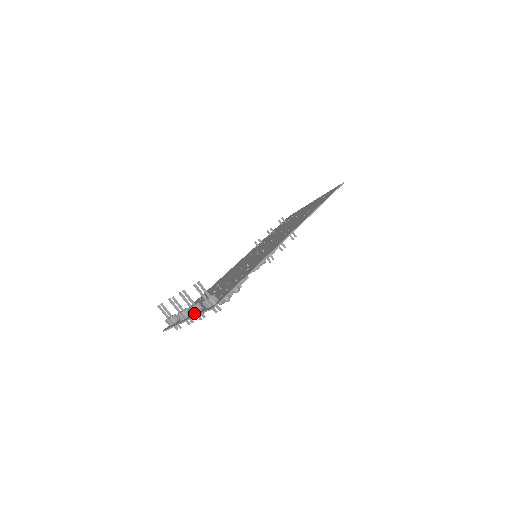
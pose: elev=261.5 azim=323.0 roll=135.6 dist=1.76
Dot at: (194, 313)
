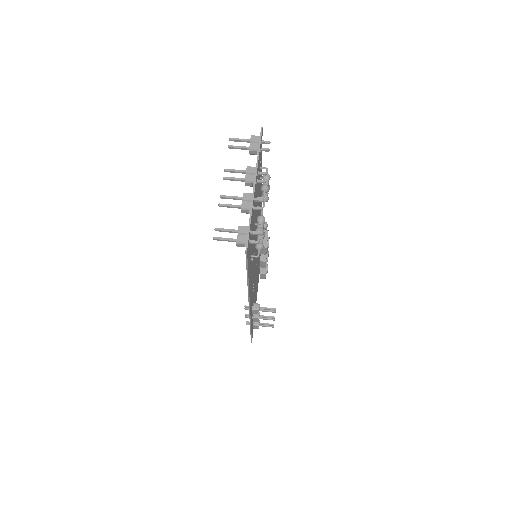
Dot at: (254, 175)
